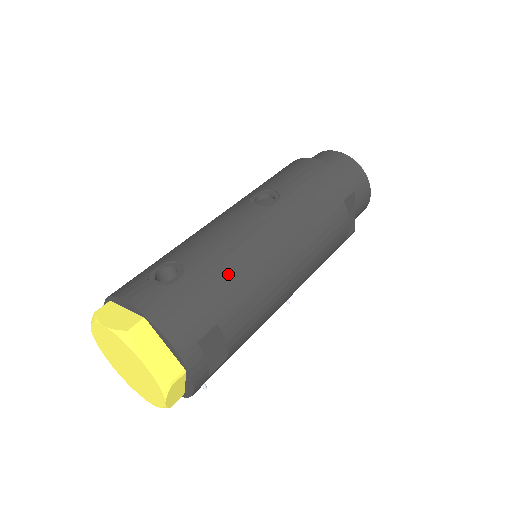
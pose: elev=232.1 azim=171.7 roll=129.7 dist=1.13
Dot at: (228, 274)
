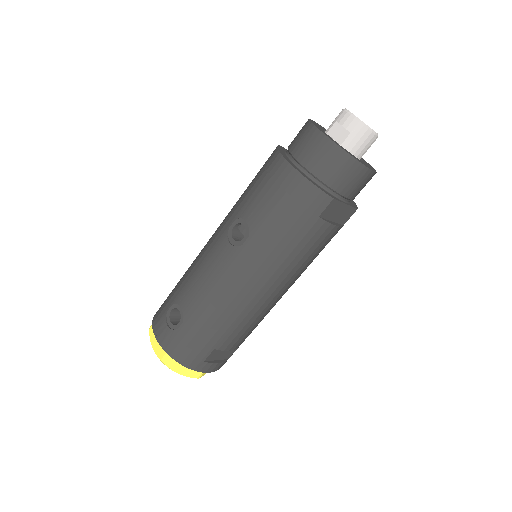
Dot at: (212, 318)
